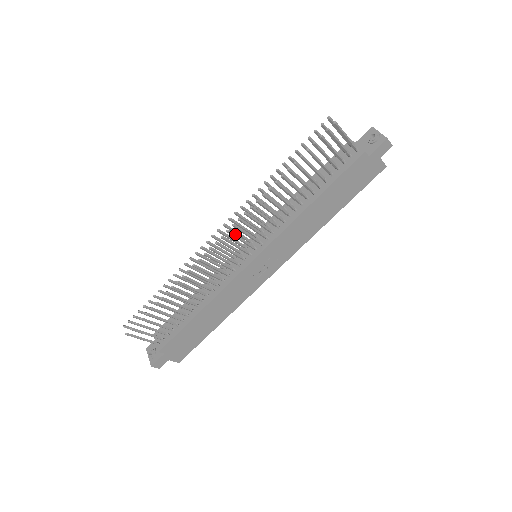
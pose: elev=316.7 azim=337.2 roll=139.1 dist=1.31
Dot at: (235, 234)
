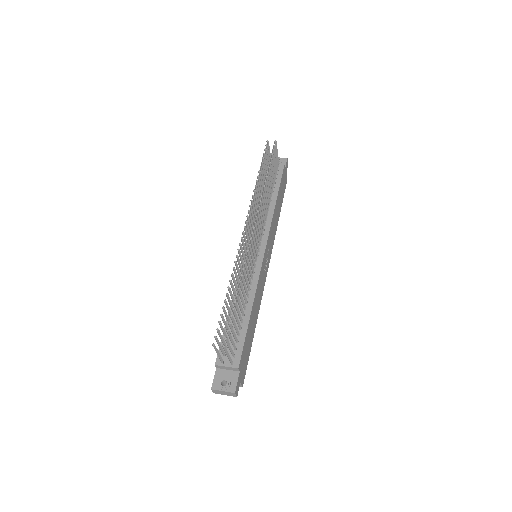
Dot at: (256, 226)
